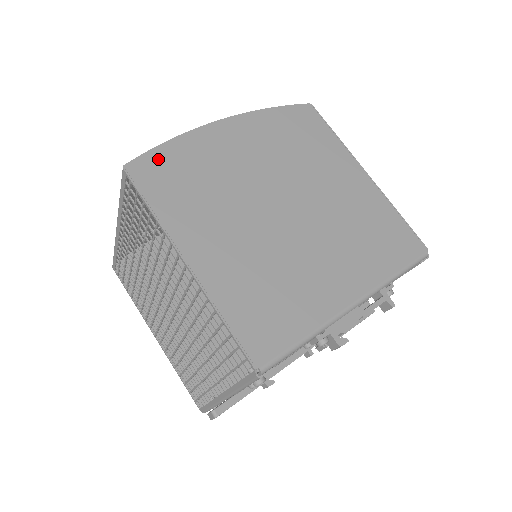
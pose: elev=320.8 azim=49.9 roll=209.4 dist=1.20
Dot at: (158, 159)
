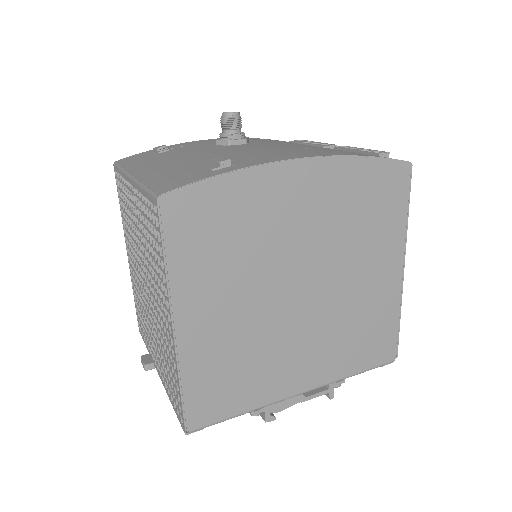
Dot at: (202, 197)
